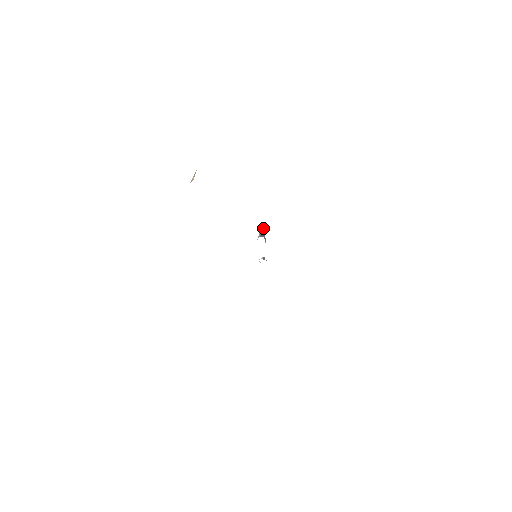
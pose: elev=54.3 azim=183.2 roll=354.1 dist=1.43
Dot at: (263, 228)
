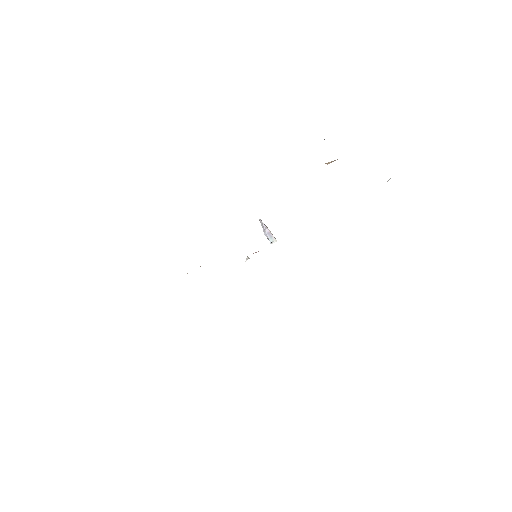
Dot at: (267, 228)
